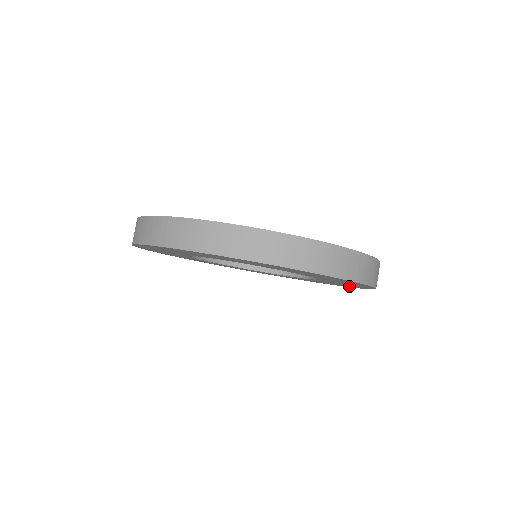
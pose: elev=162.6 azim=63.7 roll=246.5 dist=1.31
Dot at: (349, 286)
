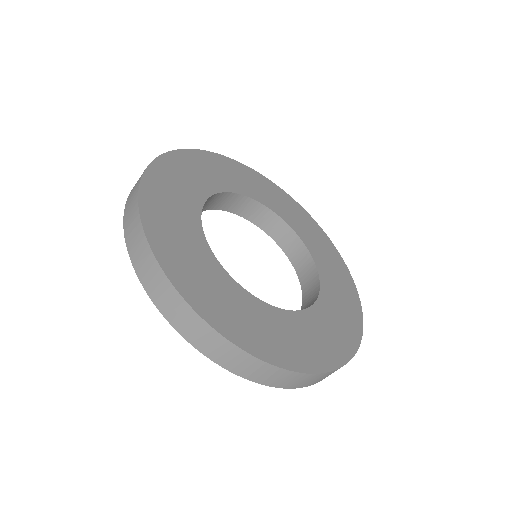
Dot at: occluded
